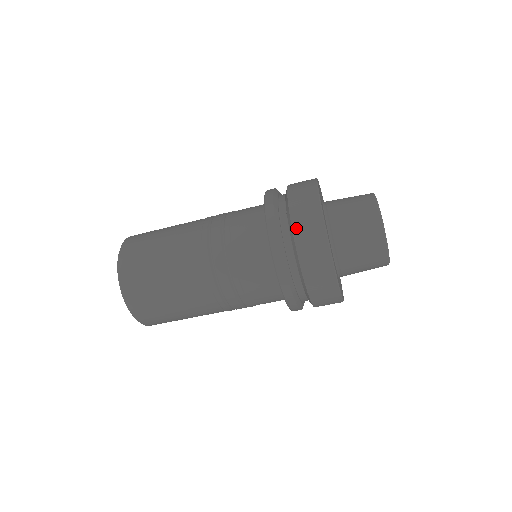
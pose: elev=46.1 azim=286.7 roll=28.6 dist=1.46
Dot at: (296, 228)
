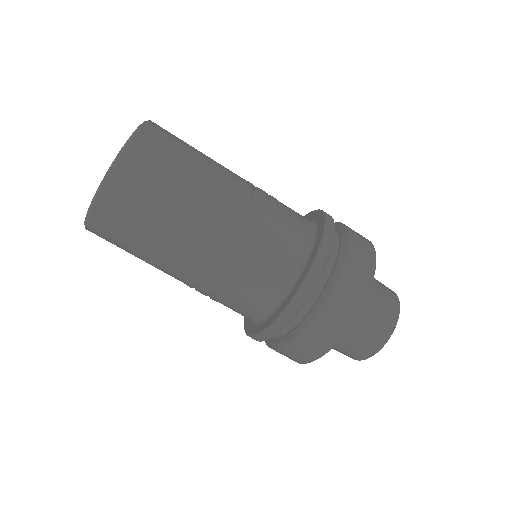
Dot at: (352, 241)
